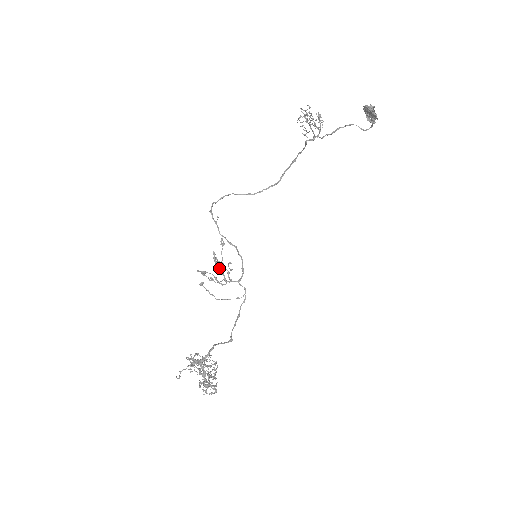
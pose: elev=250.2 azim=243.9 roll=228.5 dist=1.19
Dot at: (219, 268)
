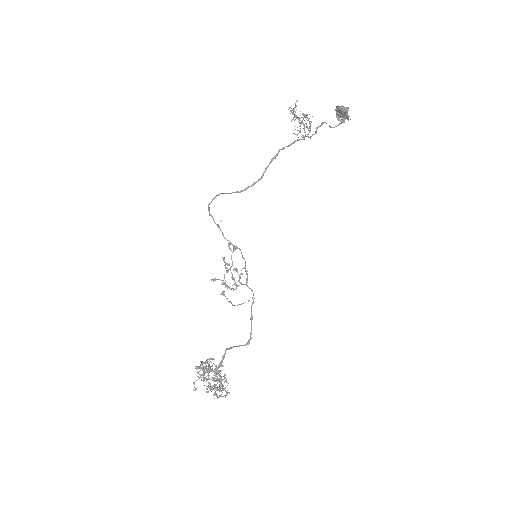
Dot at: occluded
